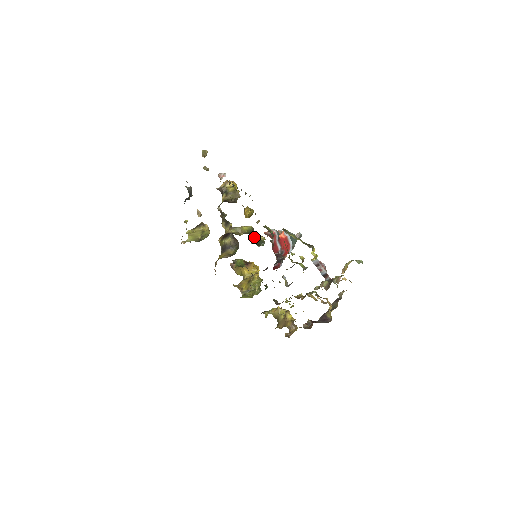
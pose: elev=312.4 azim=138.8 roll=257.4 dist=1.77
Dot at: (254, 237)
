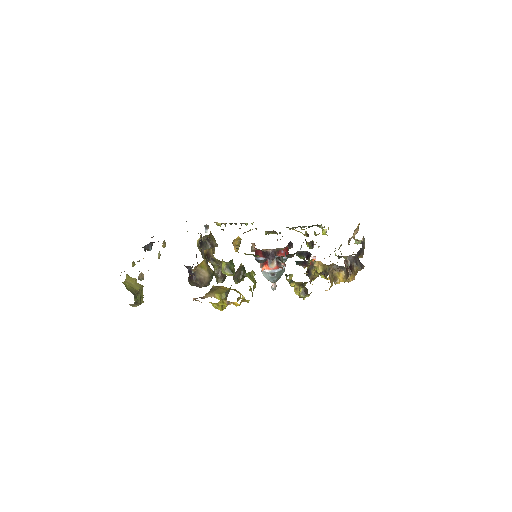
Dot at: occluded
